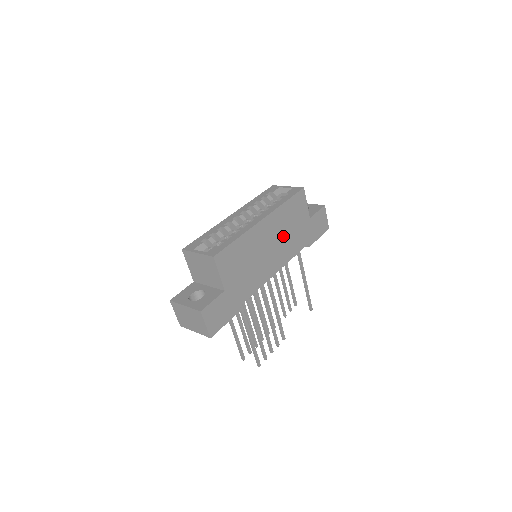
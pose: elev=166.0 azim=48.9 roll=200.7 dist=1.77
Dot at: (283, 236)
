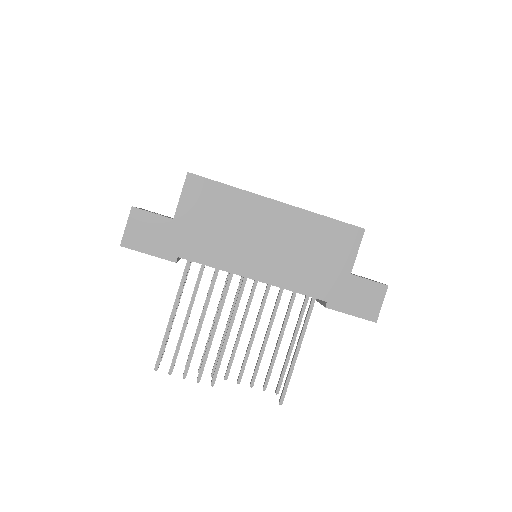
Dot at: (293, 250)
